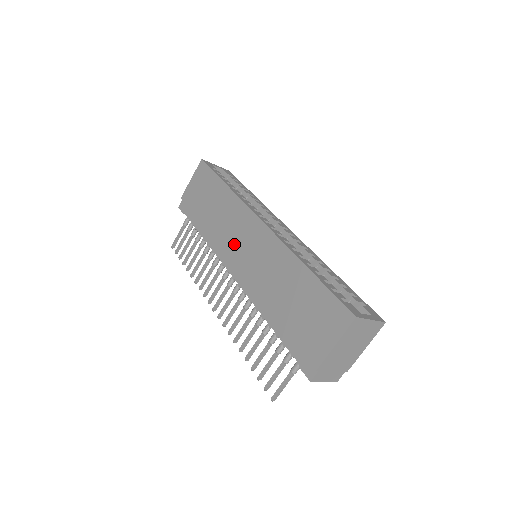
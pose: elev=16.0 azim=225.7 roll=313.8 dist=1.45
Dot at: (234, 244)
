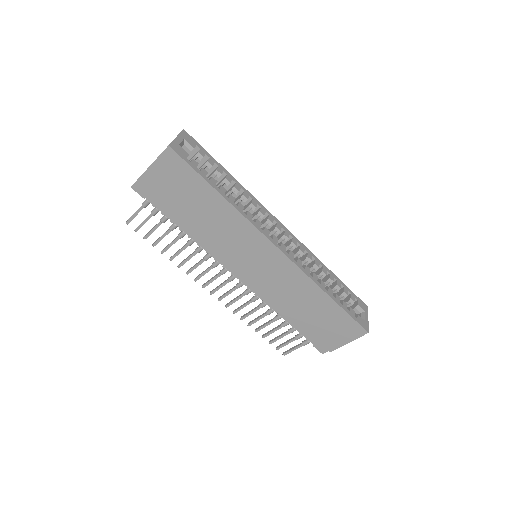
Dot at: (241, 258)
